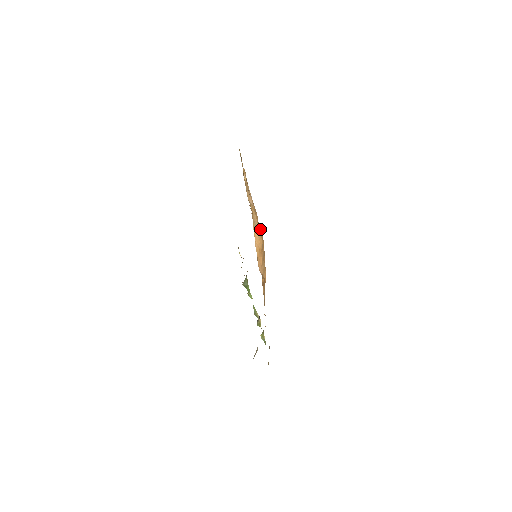
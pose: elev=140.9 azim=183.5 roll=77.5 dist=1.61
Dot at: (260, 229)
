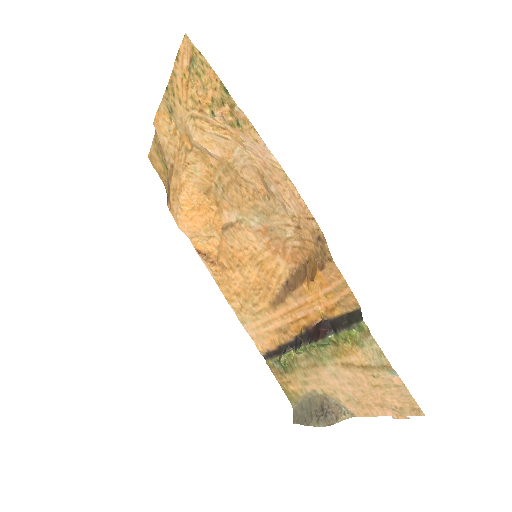
Dot at: (224, 194)
